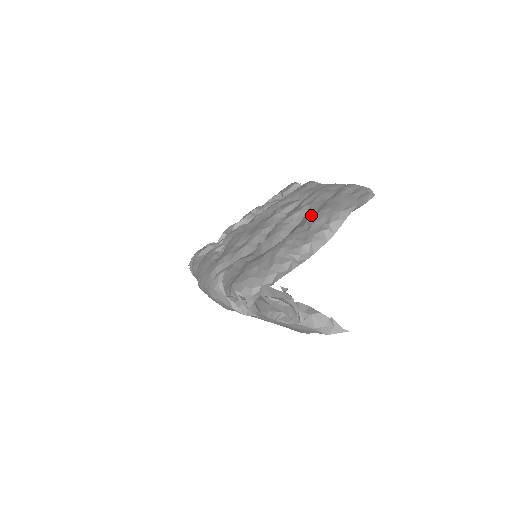
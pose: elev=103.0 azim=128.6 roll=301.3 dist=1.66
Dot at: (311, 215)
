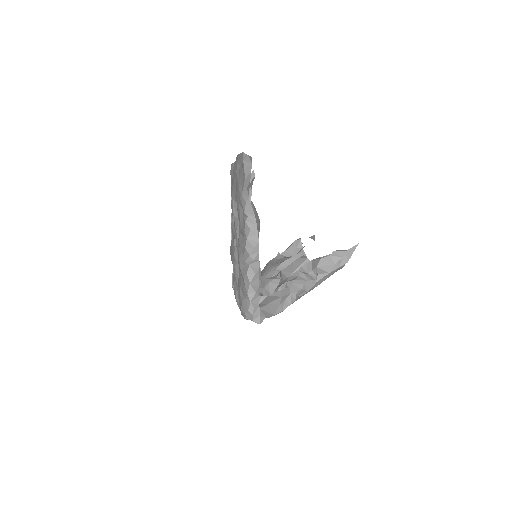
Dot at: (237, 210)
